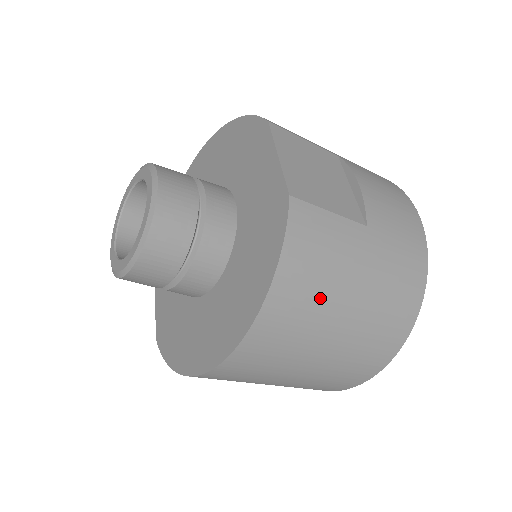
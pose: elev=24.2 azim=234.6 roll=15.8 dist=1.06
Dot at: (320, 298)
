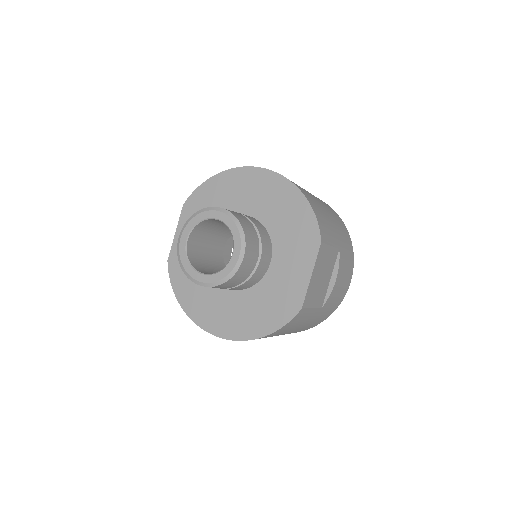
Dot at: (278, 334)
